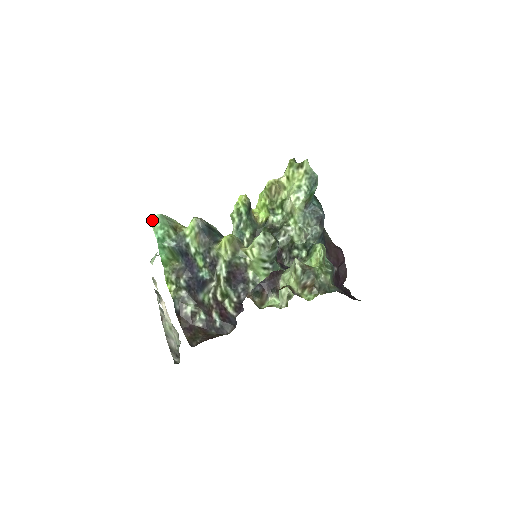
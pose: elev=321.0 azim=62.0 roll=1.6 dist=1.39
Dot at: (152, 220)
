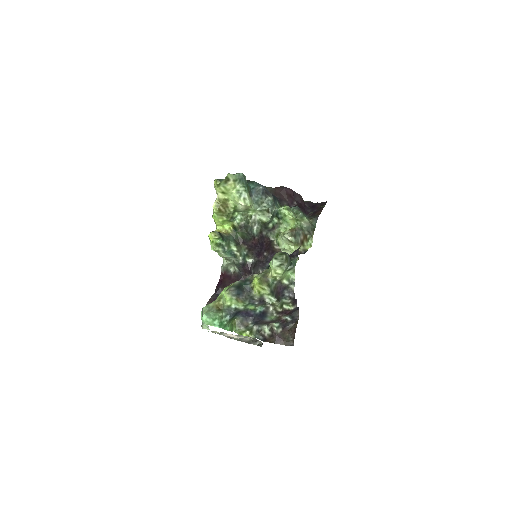
Dot at: (204, 322)
